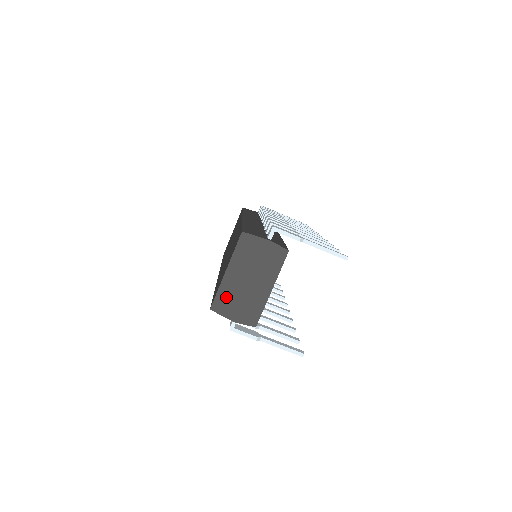
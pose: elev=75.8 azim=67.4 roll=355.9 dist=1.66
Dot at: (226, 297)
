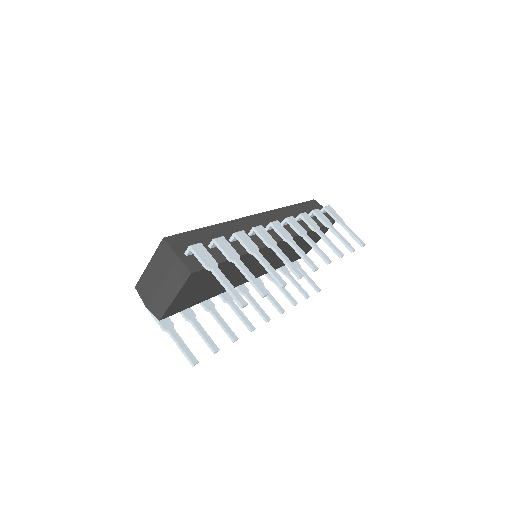
Dot at: (145, 284)
